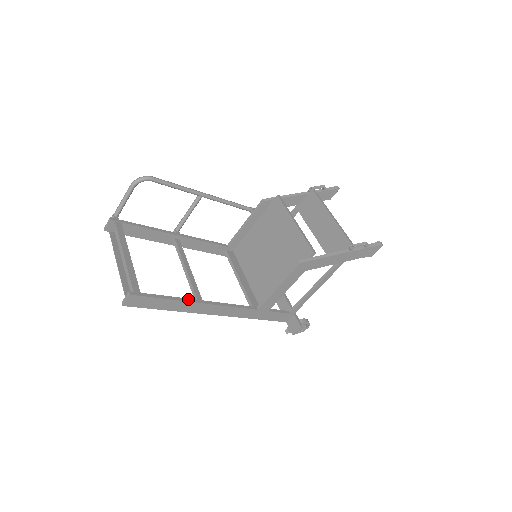
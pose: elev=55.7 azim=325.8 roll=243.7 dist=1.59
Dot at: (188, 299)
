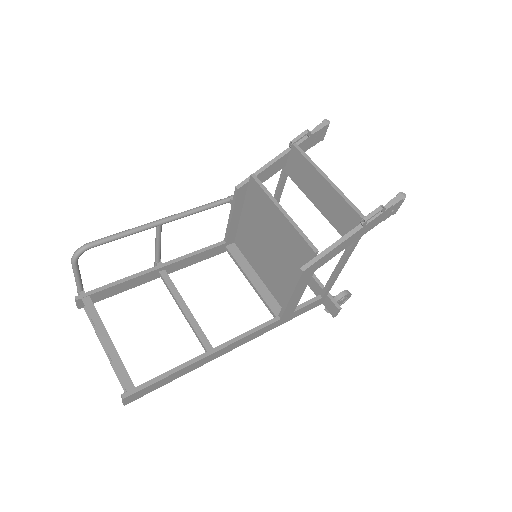
Dot at: (192, 360)
